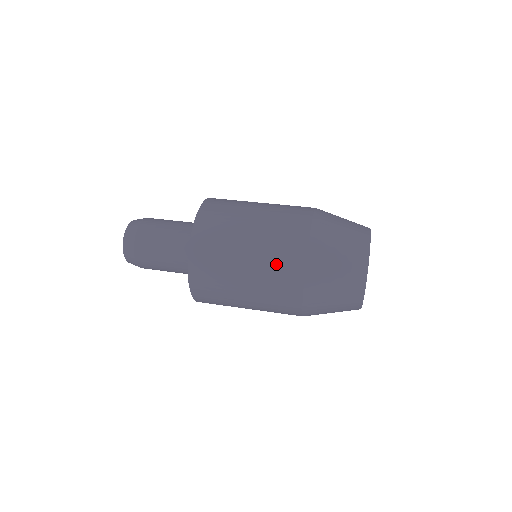
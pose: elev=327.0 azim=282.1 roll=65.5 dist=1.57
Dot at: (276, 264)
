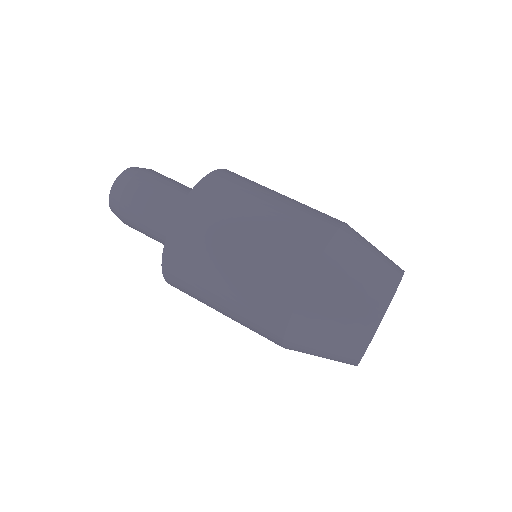
Dot at: (252, 326)
